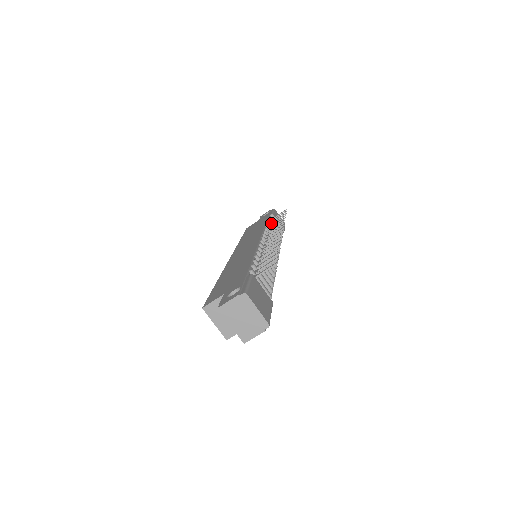
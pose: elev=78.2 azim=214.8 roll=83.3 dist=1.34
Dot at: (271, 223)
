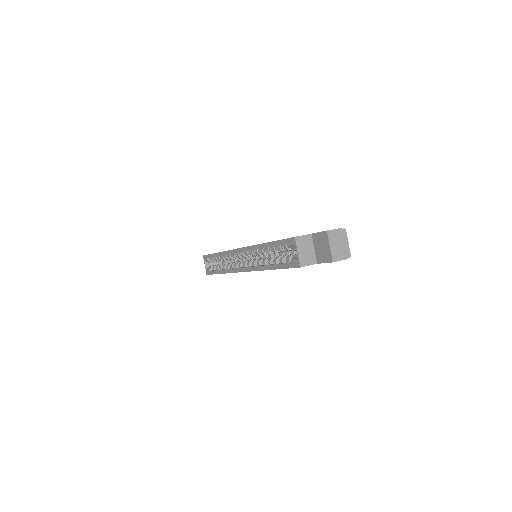
Dot at: occluded
